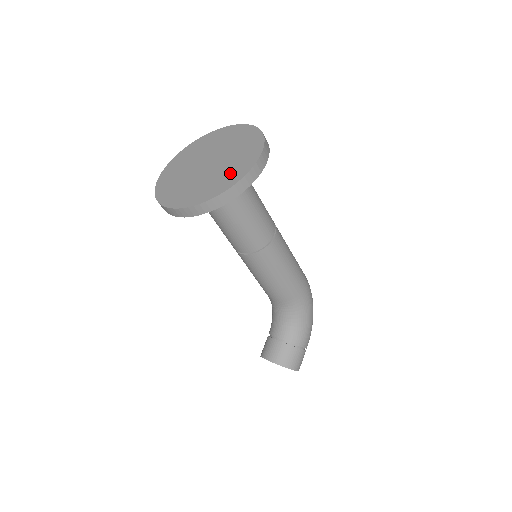
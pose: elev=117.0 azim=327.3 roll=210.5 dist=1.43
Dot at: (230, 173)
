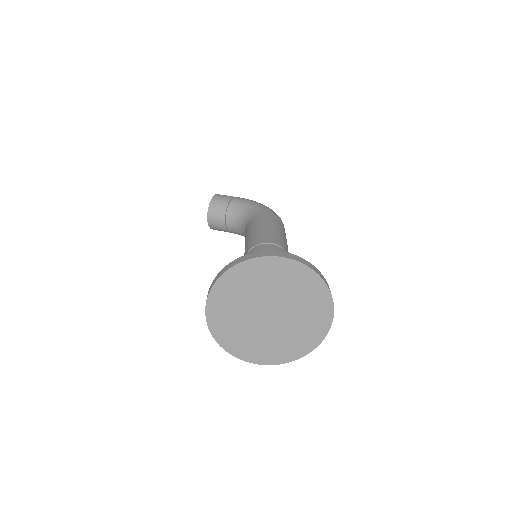
Dot at: (257, 349)
